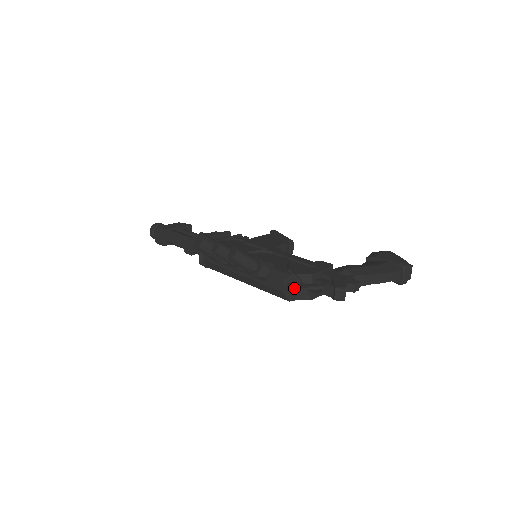
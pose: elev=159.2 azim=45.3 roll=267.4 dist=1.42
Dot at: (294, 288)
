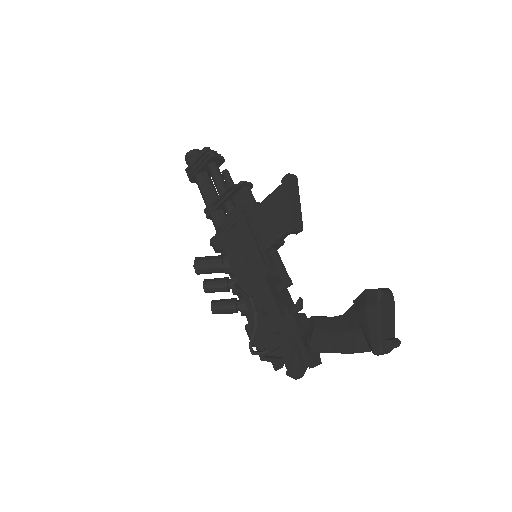
Dot at: (260, 357)
